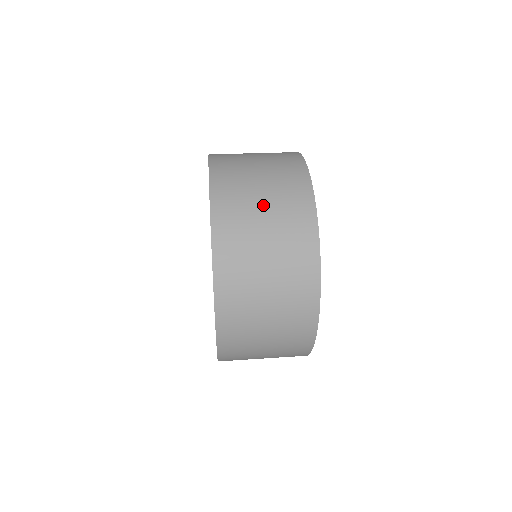
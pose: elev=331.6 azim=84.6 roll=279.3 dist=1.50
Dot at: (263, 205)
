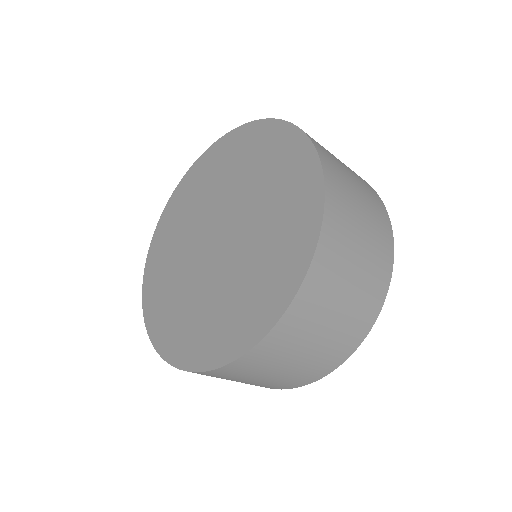
Dot at: occluded
